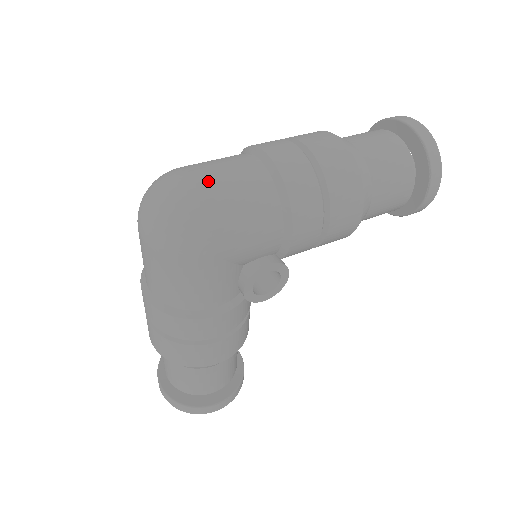
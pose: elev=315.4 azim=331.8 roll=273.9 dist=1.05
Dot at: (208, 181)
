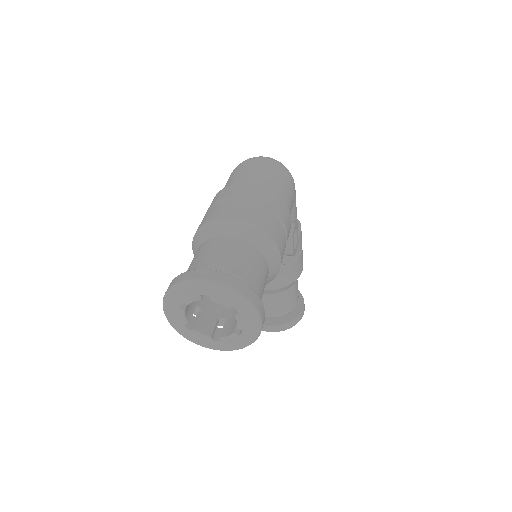
Dot at: occluded
